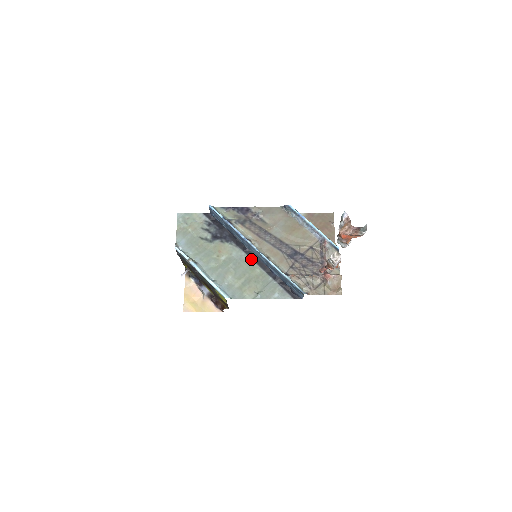
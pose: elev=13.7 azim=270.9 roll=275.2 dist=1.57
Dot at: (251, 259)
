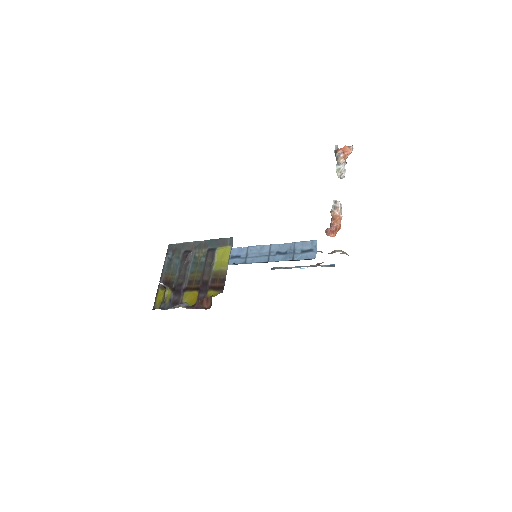
Dot at: occluded
